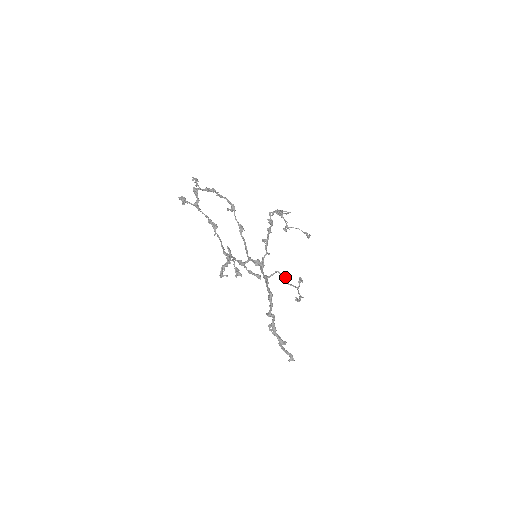
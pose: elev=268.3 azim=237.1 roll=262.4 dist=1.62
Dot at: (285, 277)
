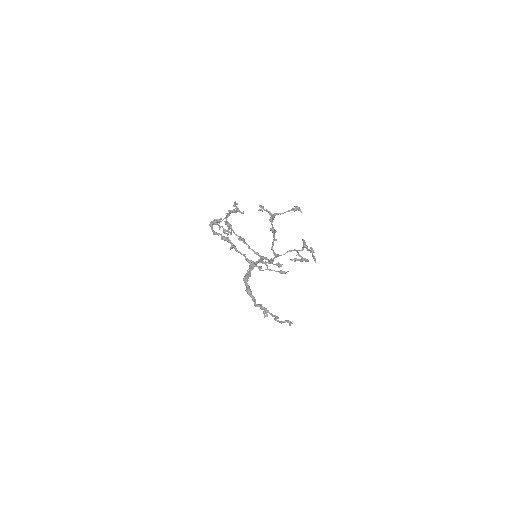
Dot at: (260, 266)
